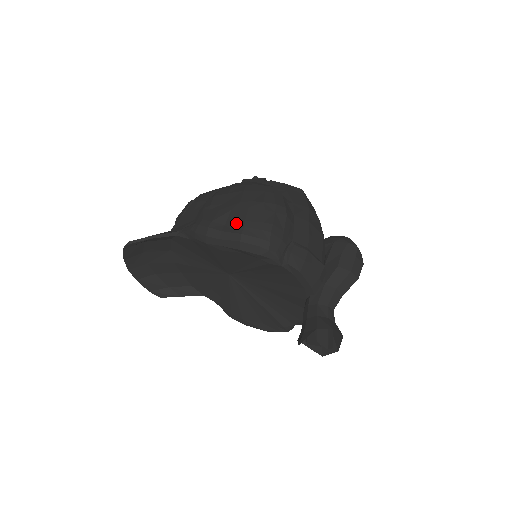
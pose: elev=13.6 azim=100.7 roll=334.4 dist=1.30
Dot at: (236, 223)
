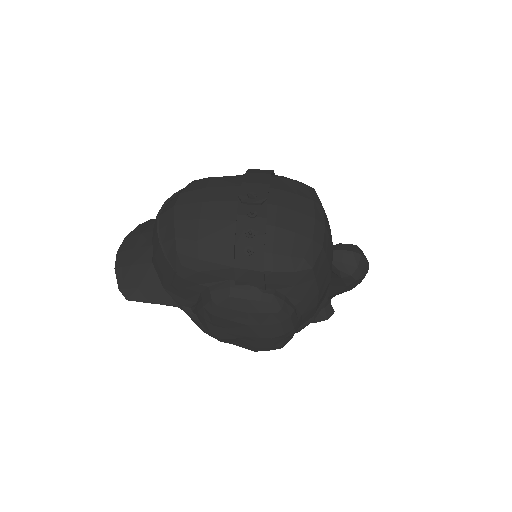
Dot at: (247, 346)
